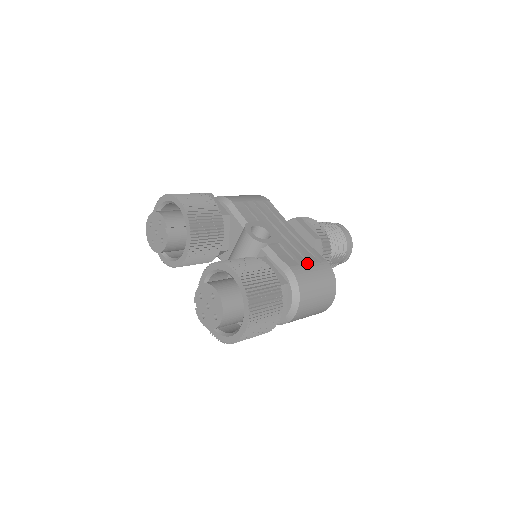
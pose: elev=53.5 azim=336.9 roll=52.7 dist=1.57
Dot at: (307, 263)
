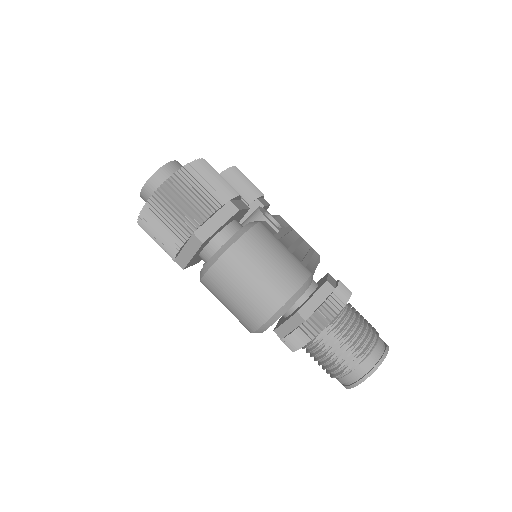
Dot at: (285, 246)
